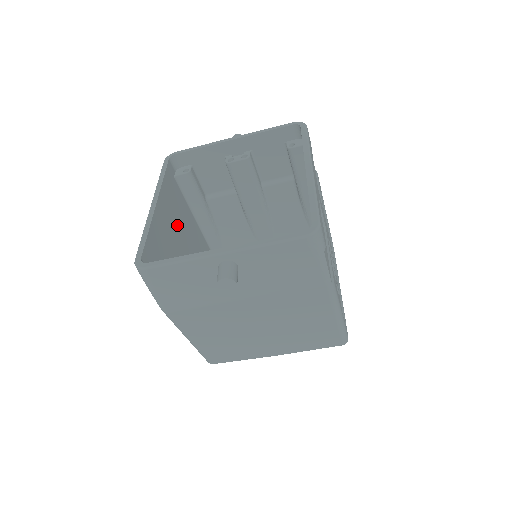
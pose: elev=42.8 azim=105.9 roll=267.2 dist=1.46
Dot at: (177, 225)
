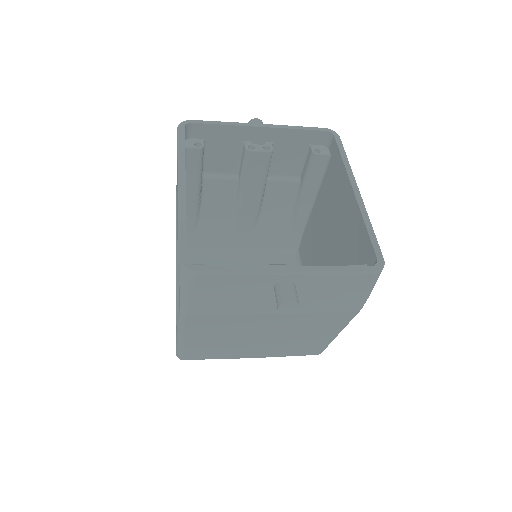
Dot at: occluded
